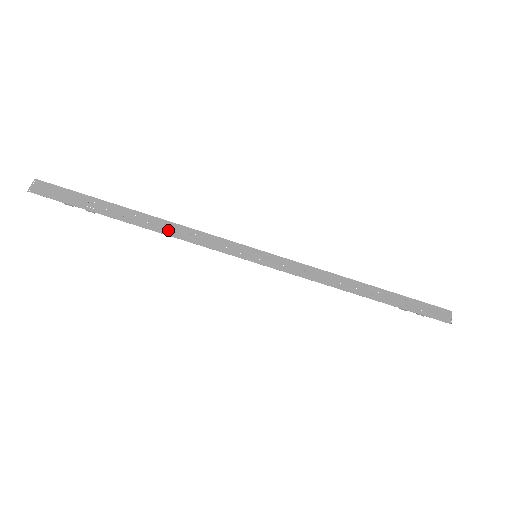
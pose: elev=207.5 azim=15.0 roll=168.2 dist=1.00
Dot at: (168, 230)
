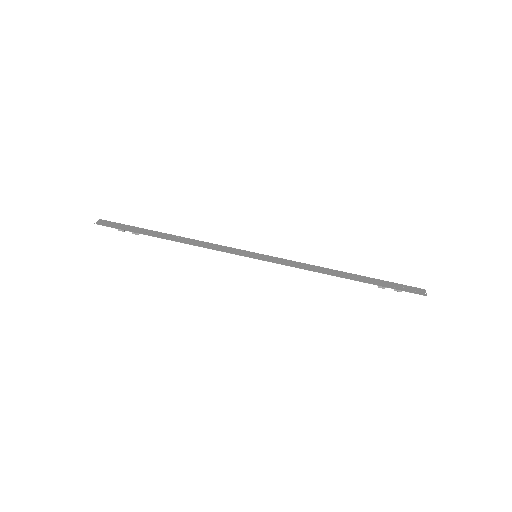
Dot at: (190, 242)
